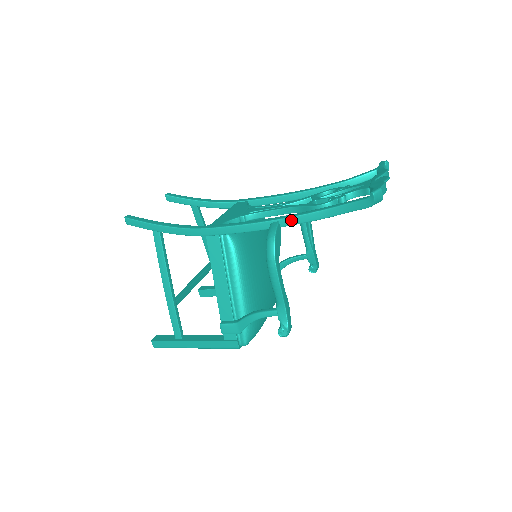
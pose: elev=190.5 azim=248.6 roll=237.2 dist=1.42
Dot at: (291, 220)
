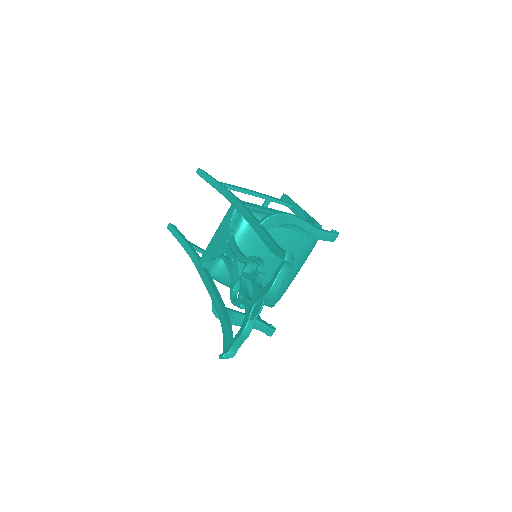
Dot at: occluded
